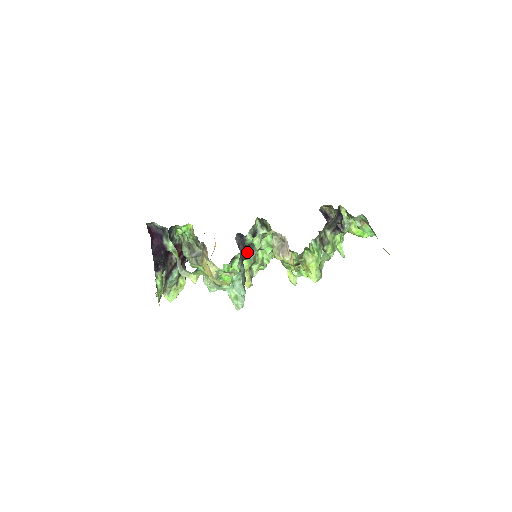
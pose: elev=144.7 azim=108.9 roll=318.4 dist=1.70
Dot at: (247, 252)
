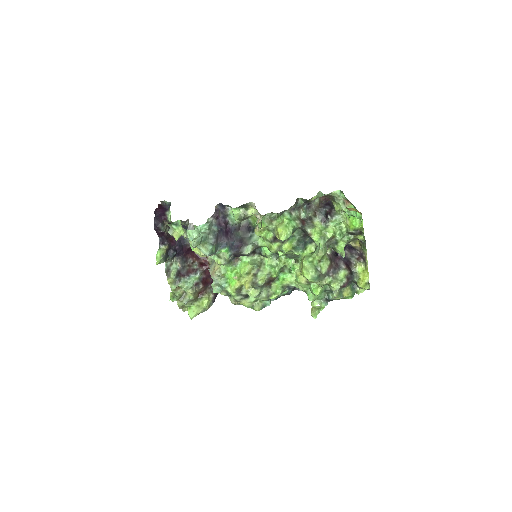
Dot at: (240, 241)
